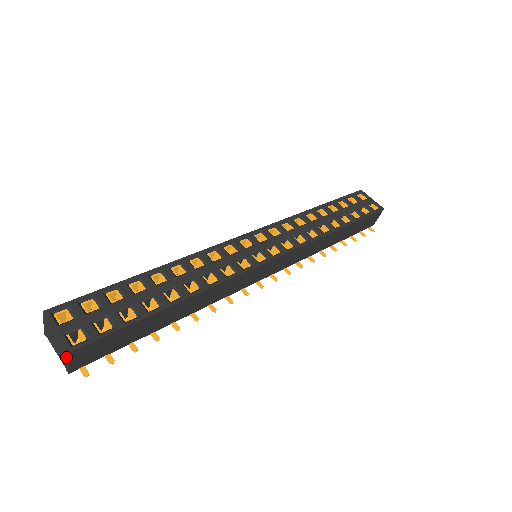
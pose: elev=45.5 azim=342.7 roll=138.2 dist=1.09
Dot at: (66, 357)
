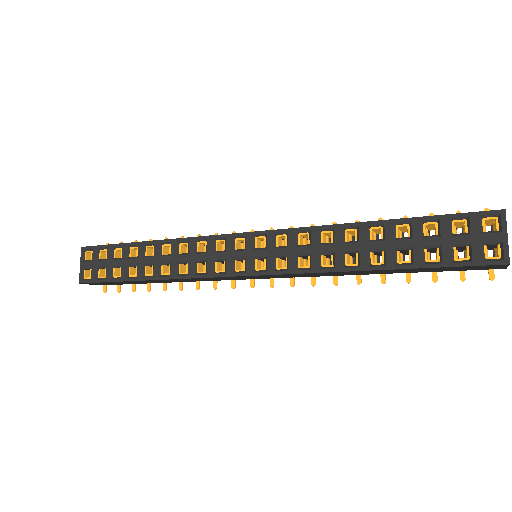
Dot at: occluded
